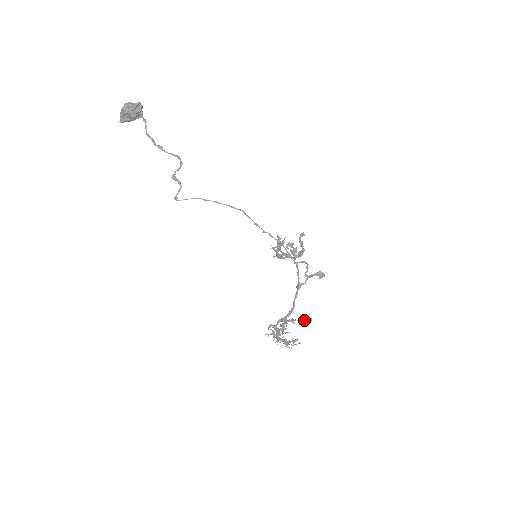
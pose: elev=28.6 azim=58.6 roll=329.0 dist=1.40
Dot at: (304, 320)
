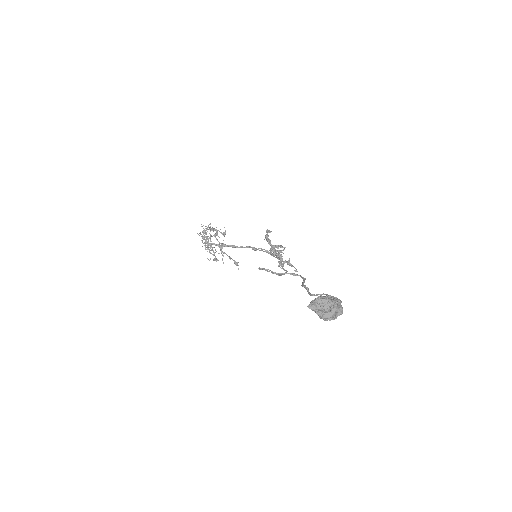
Dot at: (234, 263)
